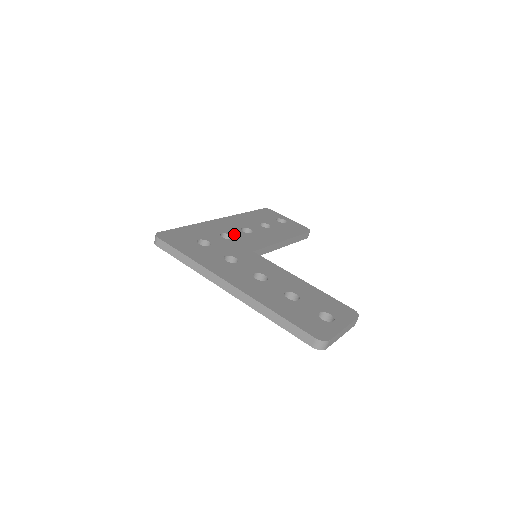
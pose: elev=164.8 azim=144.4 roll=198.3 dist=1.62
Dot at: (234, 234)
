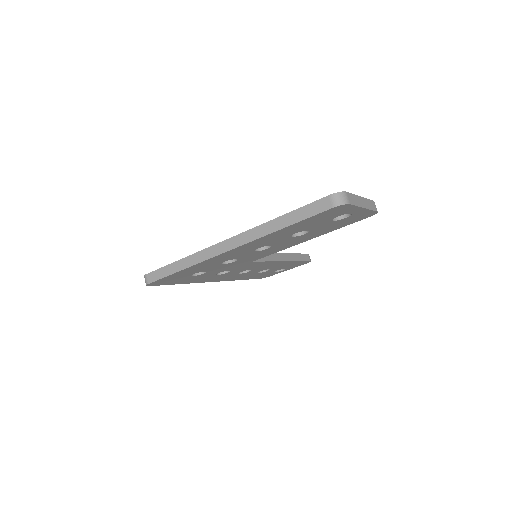
Dot at: occluded
